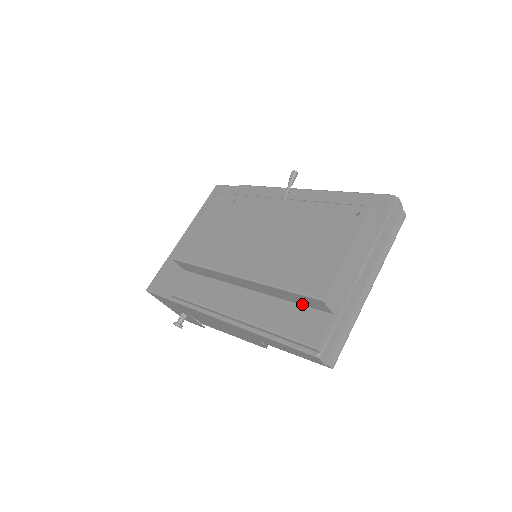
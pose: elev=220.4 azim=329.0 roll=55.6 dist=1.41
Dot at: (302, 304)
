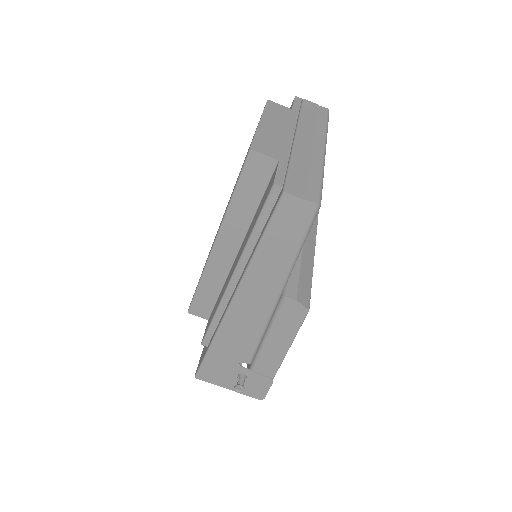
Dot at: (261, 193)
